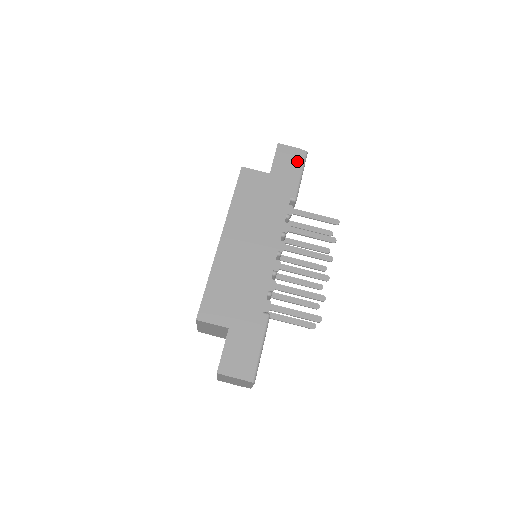
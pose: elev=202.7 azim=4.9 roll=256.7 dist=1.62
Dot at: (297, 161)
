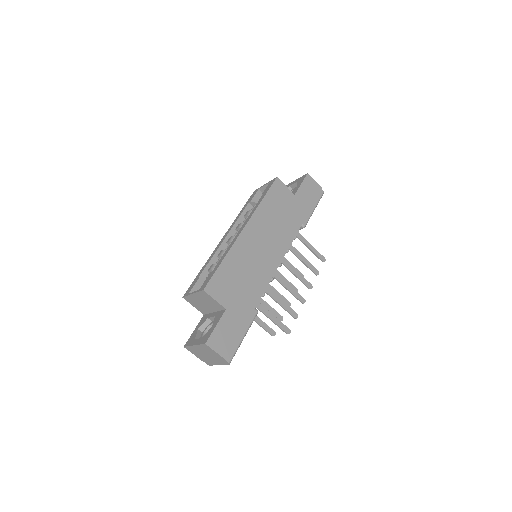
Dot at: (316, 196)
